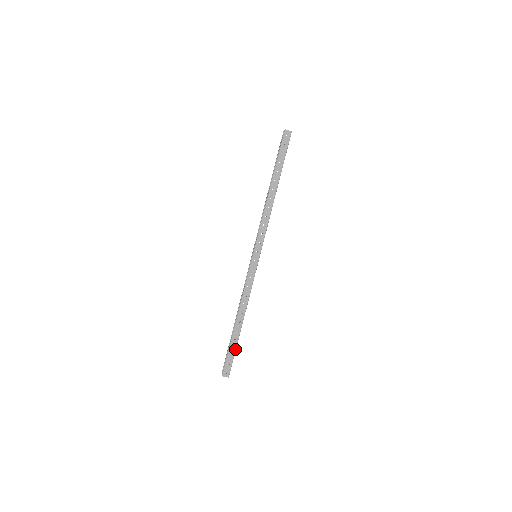
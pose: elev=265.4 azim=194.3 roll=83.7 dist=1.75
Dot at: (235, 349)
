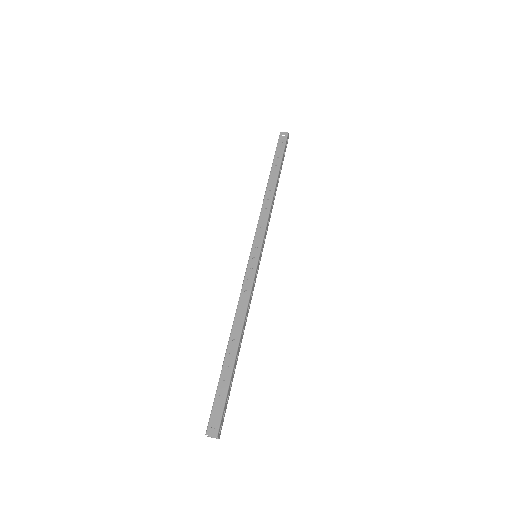
Dot at: (228, 385)
